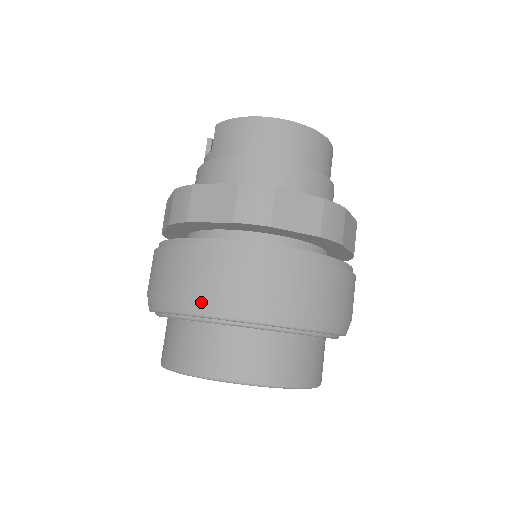
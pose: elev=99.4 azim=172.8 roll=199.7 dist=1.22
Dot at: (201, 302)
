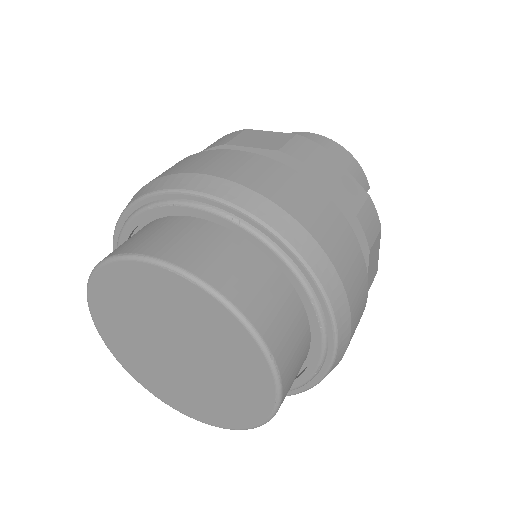
Dot at: (132, 198)
